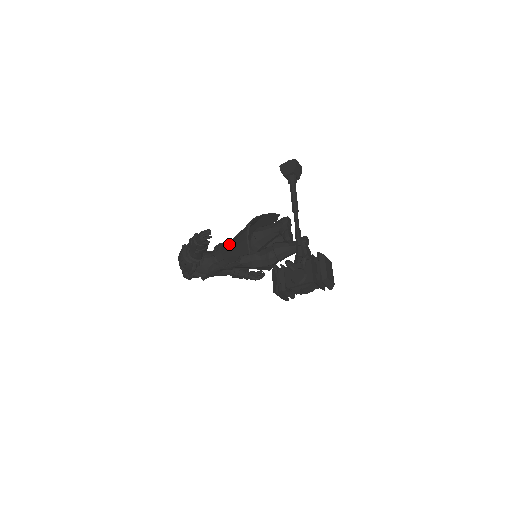
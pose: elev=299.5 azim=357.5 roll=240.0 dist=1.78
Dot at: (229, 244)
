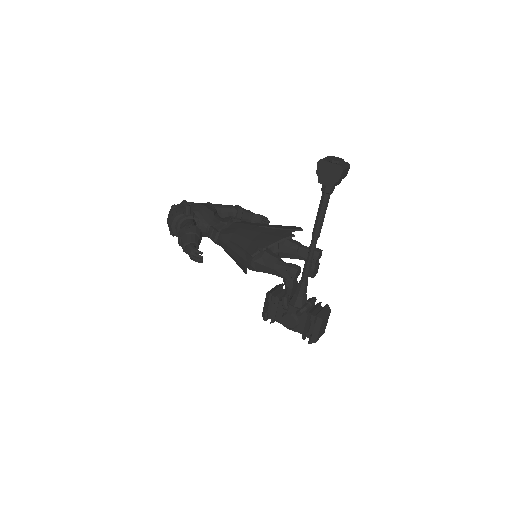
Dot at: (226, 245)
